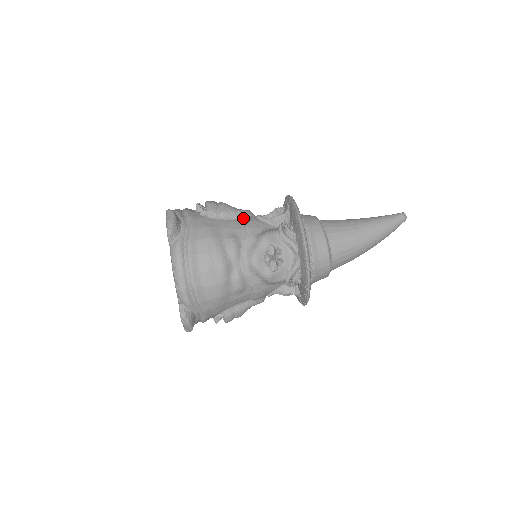
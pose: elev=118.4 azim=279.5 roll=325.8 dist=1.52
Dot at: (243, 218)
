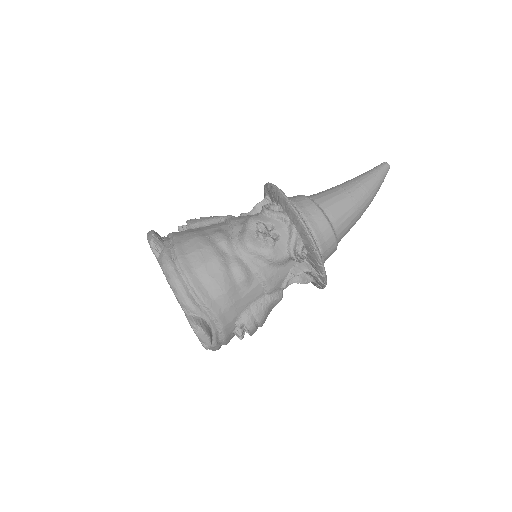
Dot at: (226, 219)
